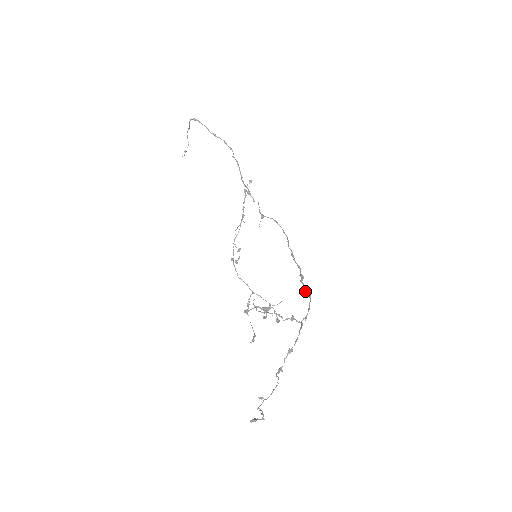
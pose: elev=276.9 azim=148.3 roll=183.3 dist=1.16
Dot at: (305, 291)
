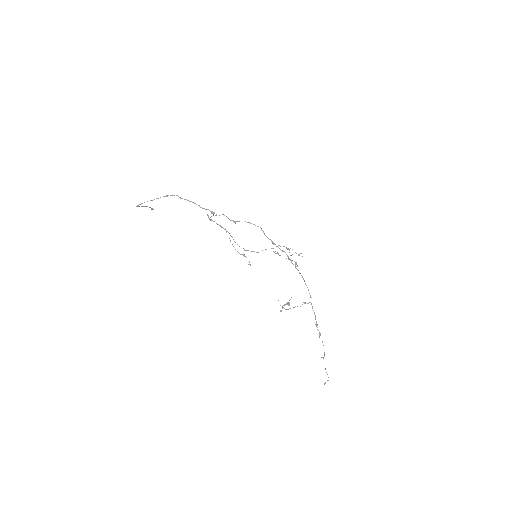
Dot at: occluded
